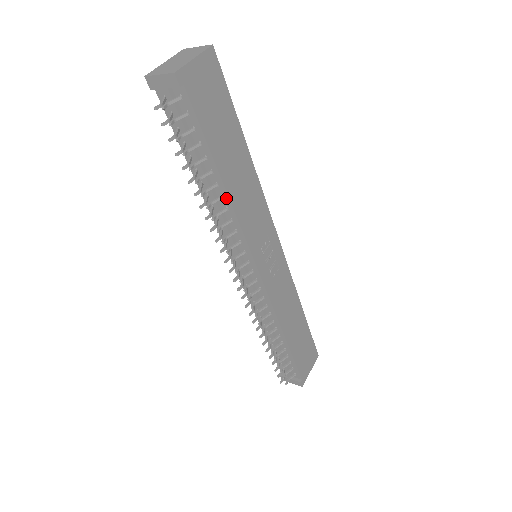
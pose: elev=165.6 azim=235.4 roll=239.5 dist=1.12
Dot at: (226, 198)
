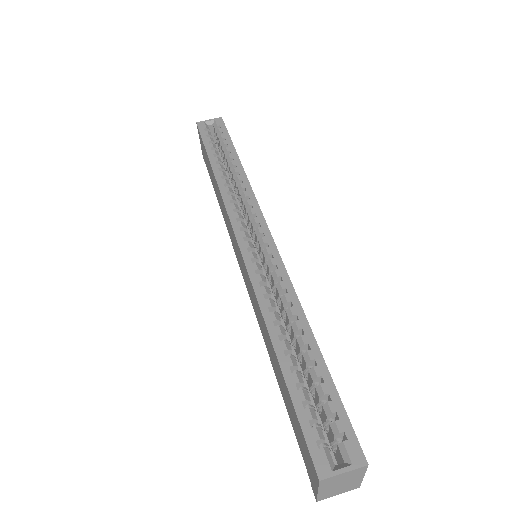
Dot at: occluded
